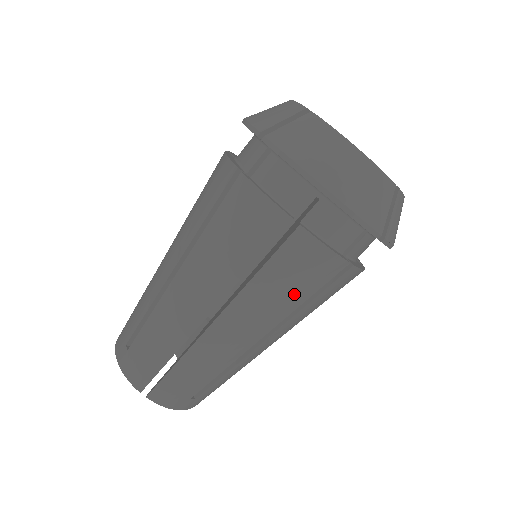
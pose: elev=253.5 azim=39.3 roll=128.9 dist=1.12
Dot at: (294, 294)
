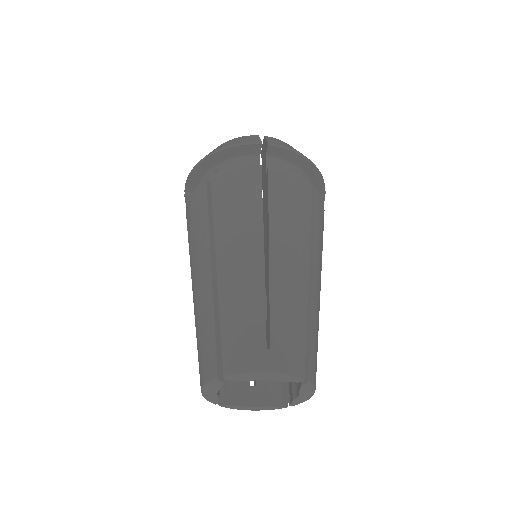
Dot at: (246, 204)
